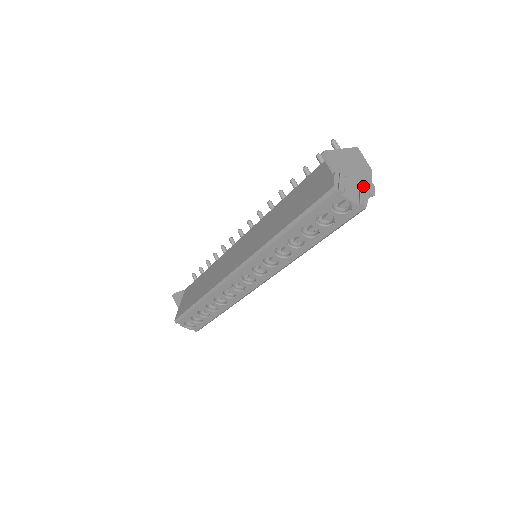
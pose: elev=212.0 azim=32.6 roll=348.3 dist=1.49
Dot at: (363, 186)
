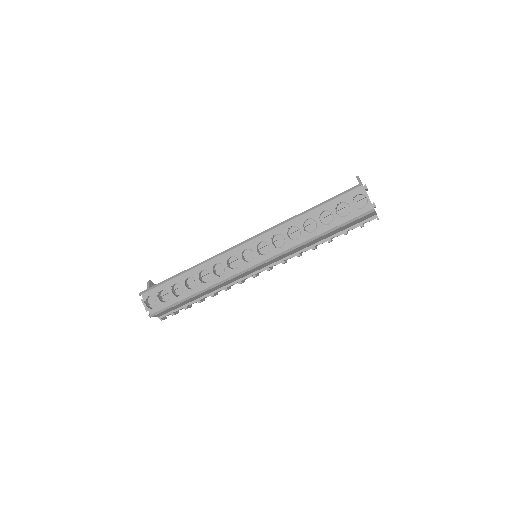
Dot at: occluded
